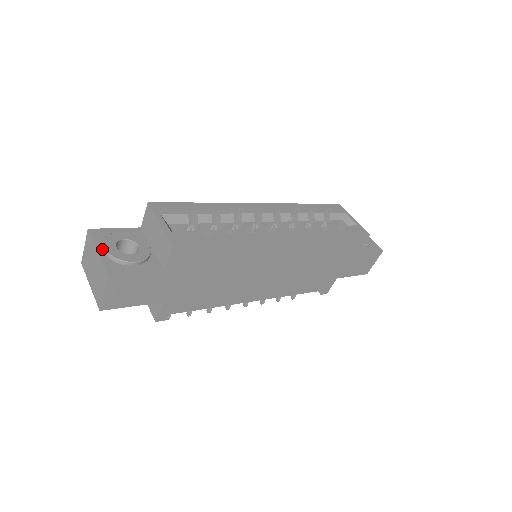
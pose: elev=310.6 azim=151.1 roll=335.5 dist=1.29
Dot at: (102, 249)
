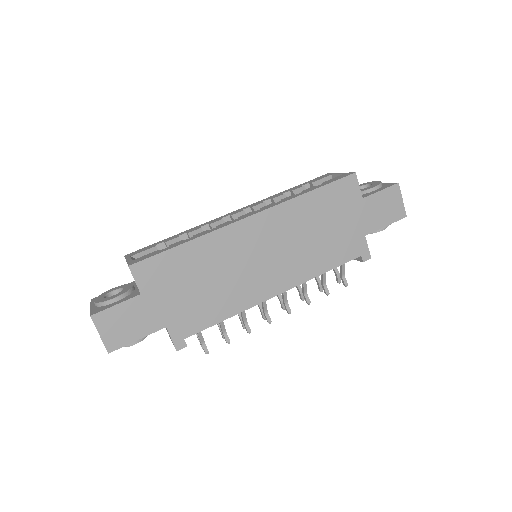
Dot at: occluded
